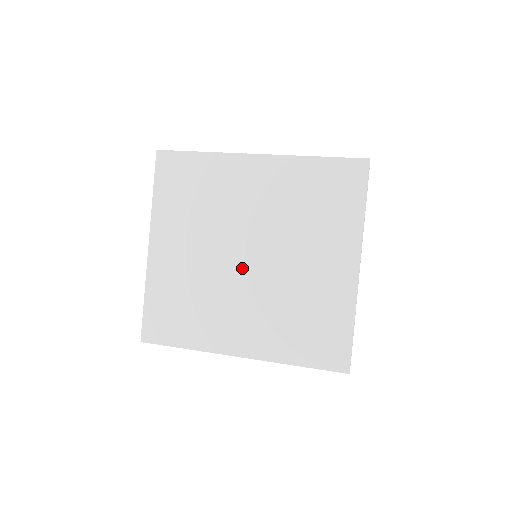
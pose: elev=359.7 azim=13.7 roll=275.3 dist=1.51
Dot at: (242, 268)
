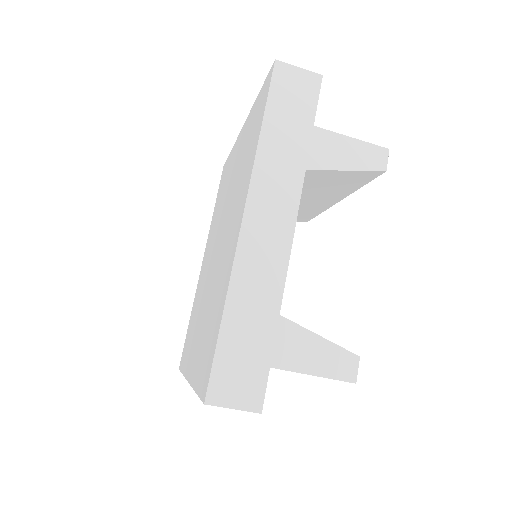
Dot at: (218, 250)
